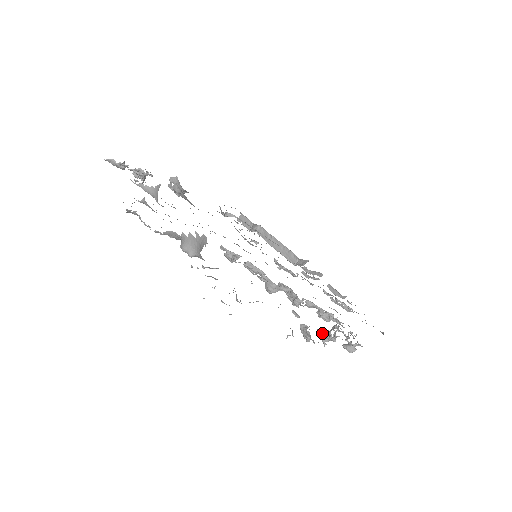
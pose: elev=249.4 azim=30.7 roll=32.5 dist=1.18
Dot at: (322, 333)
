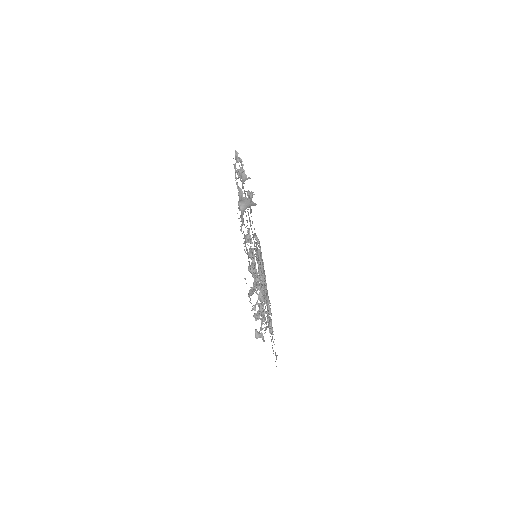
Dot at: (257, 303)
